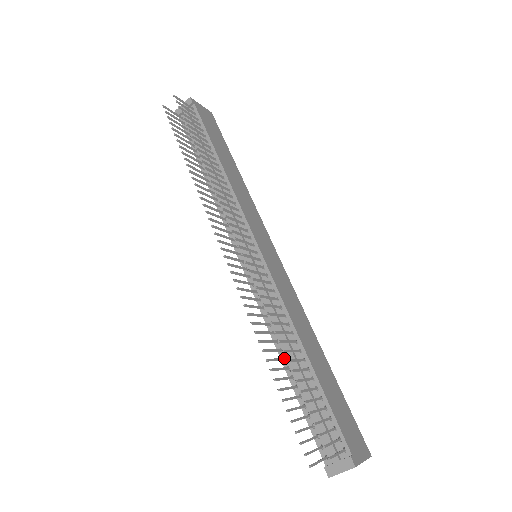
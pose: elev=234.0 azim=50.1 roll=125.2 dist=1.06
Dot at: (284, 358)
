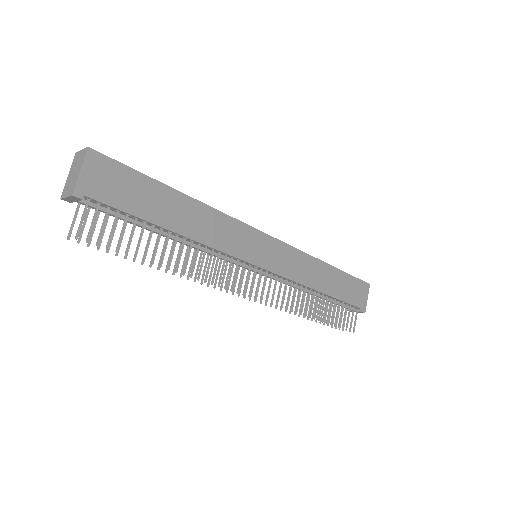
Dot at: (308, 294)
